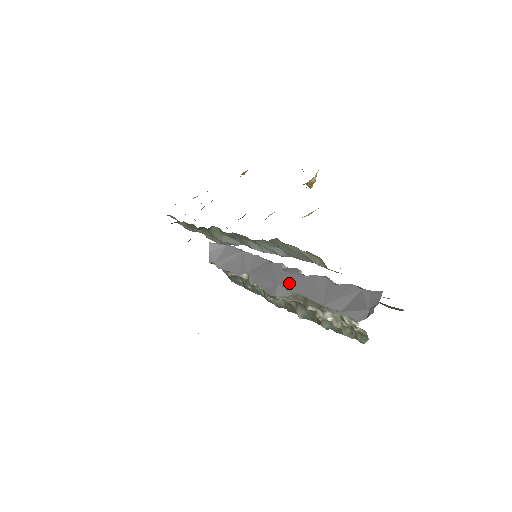
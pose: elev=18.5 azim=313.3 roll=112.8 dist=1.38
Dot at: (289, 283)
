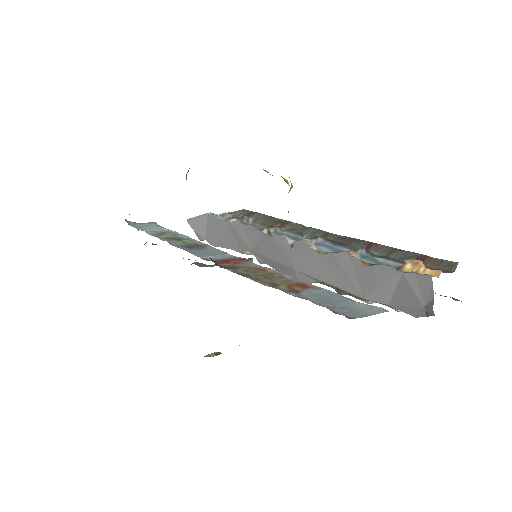
Dot at: (307, 268)
